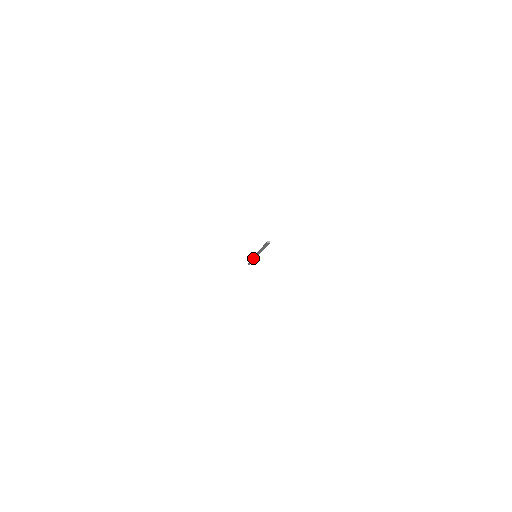
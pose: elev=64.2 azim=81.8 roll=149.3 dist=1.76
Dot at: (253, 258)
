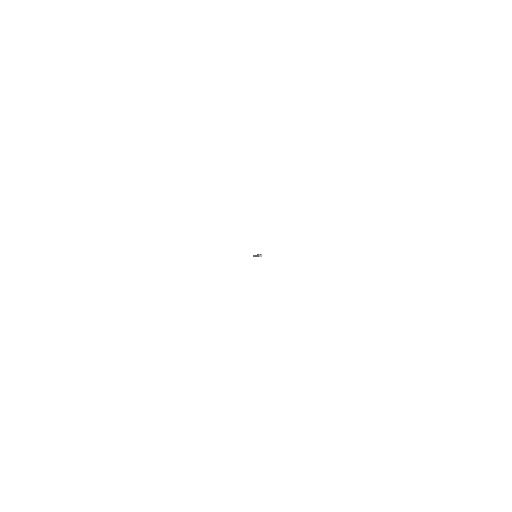
Dot at: occluded
